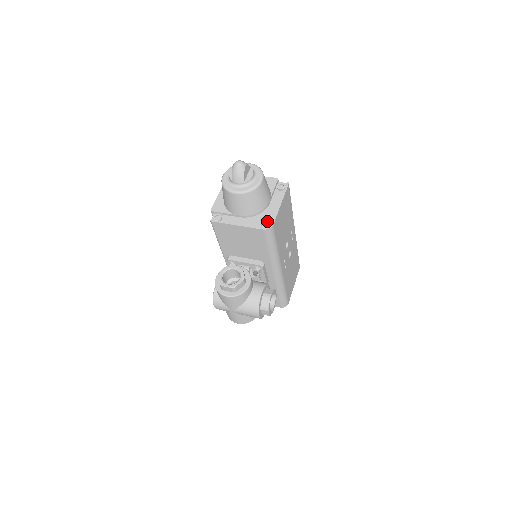
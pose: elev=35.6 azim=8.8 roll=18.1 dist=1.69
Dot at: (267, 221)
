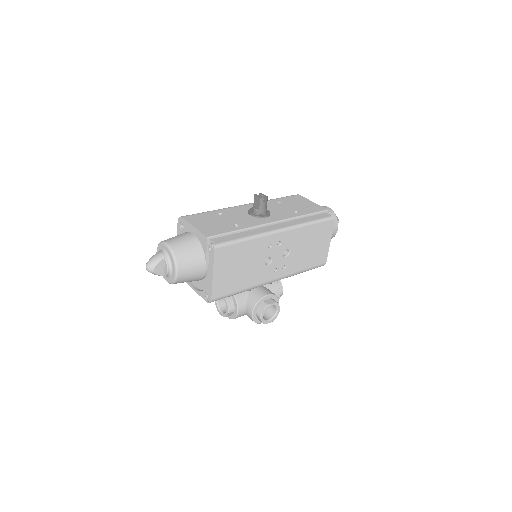
Dot at: (207, 293)
